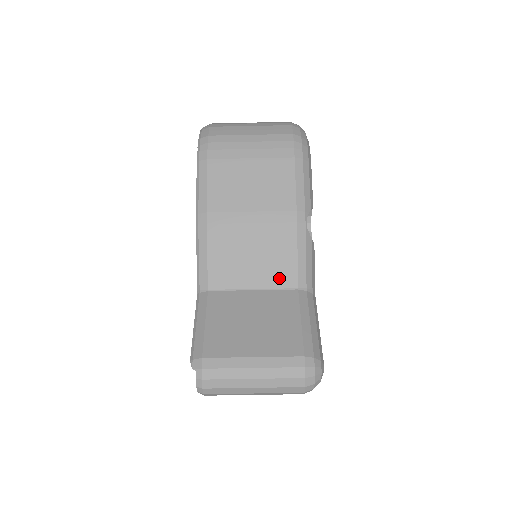
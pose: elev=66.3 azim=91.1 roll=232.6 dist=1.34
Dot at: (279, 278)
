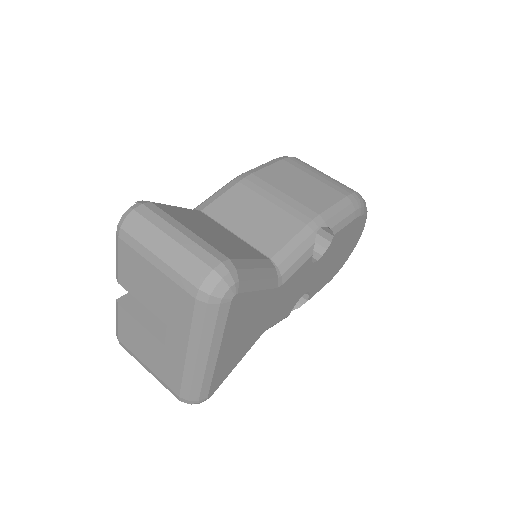
Dot at: (262, 242)
